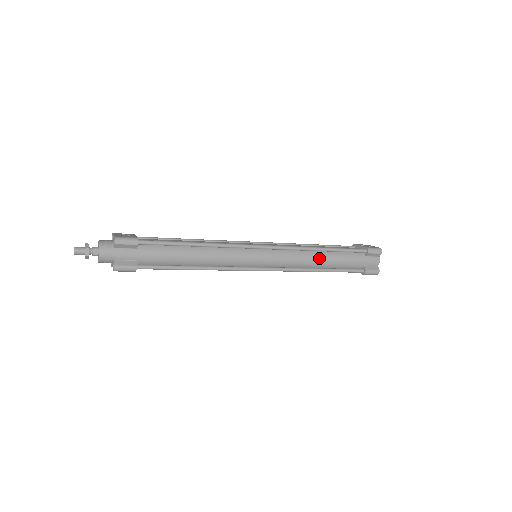
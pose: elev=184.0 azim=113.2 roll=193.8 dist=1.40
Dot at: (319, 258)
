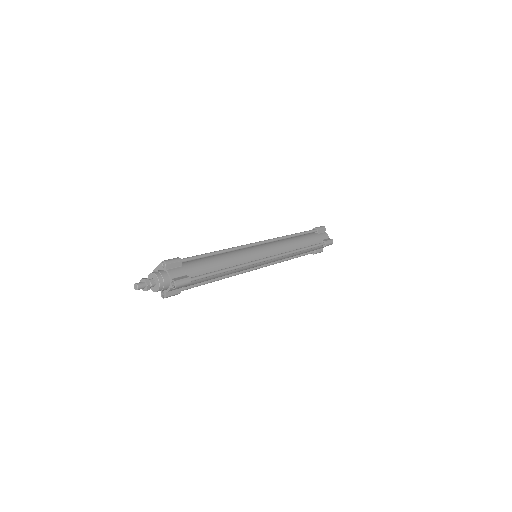
Dot at: (294, 242)
